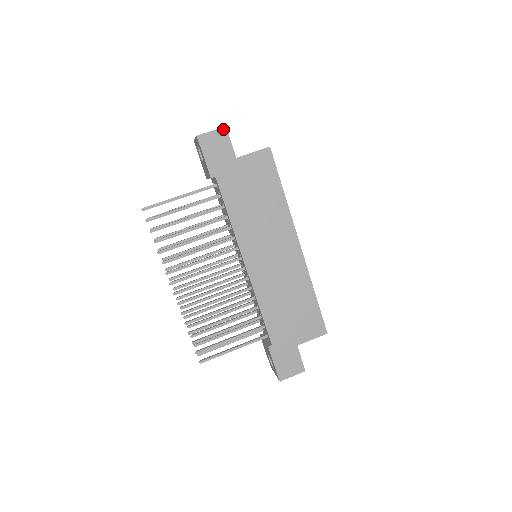
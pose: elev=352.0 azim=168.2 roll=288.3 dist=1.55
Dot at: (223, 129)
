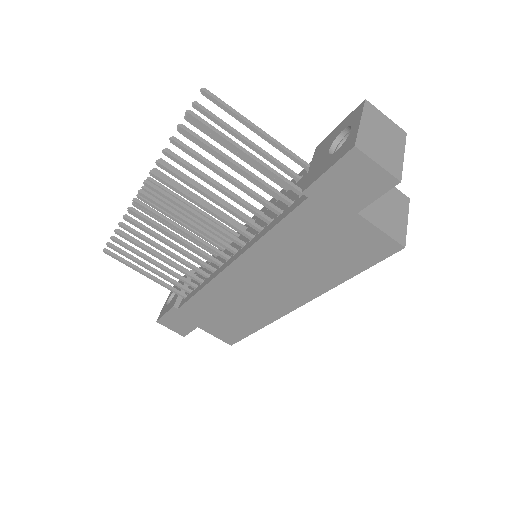
Dot at: (393, 179)
